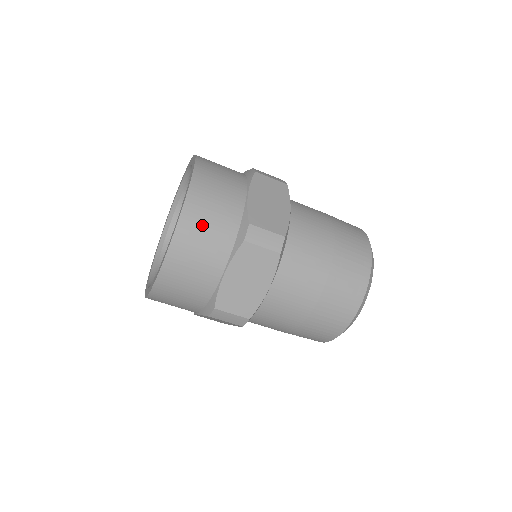
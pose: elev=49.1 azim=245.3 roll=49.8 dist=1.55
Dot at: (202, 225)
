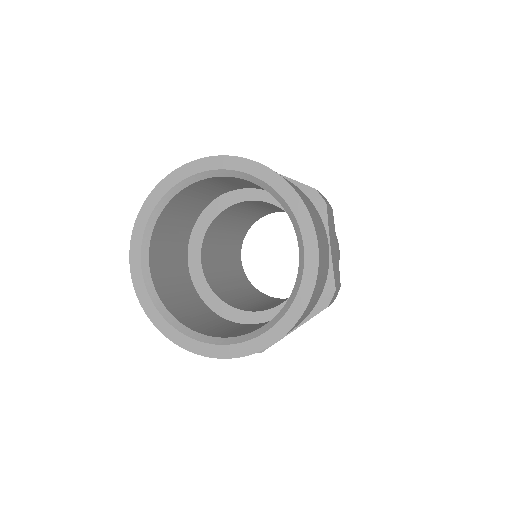
Dot at: (311, 305)
